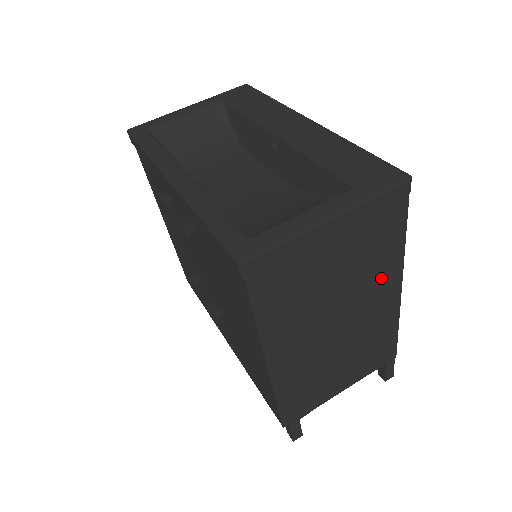
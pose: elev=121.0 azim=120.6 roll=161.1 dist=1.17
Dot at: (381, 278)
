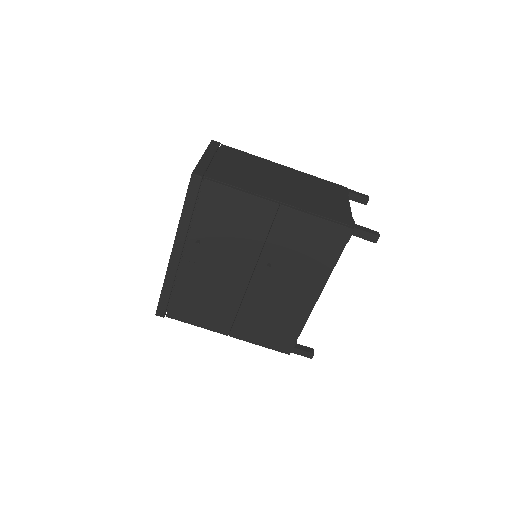
Dot at: (265, 165)
